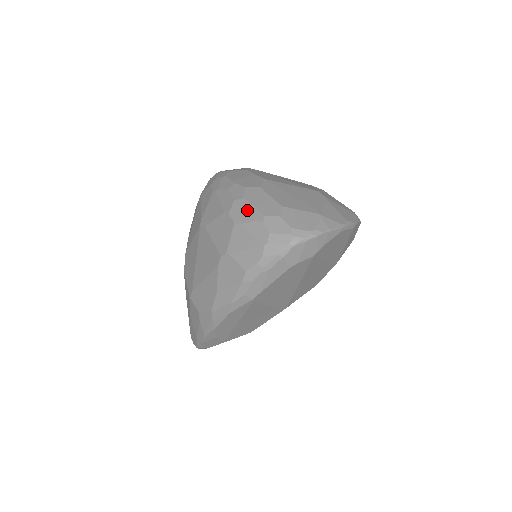
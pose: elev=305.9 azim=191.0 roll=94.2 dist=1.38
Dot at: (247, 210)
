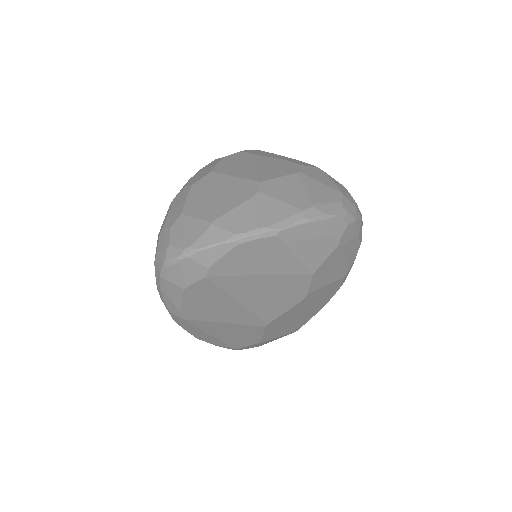
Dot at: (165, 217)
